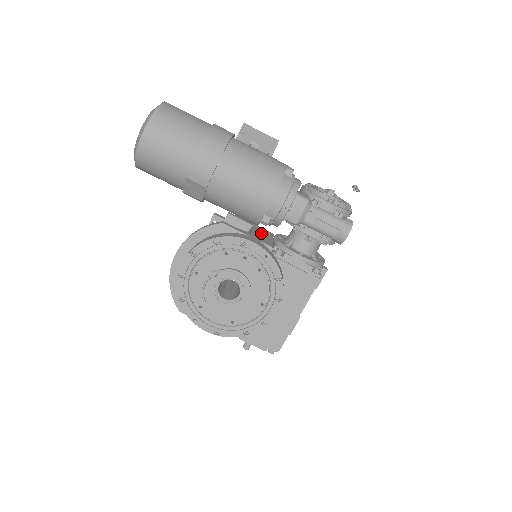
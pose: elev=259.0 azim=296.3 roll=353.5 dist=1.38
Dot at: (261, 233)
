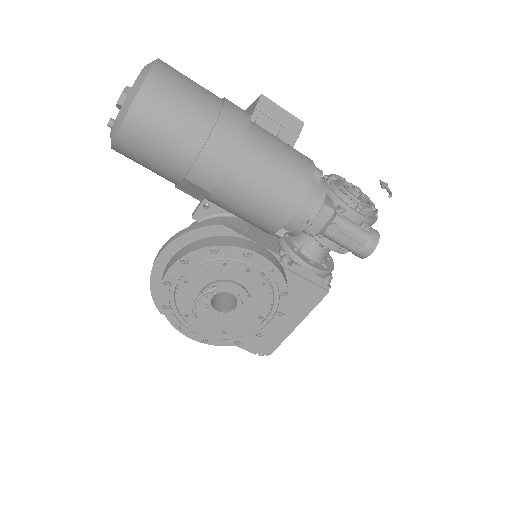
Dot at: occluded
